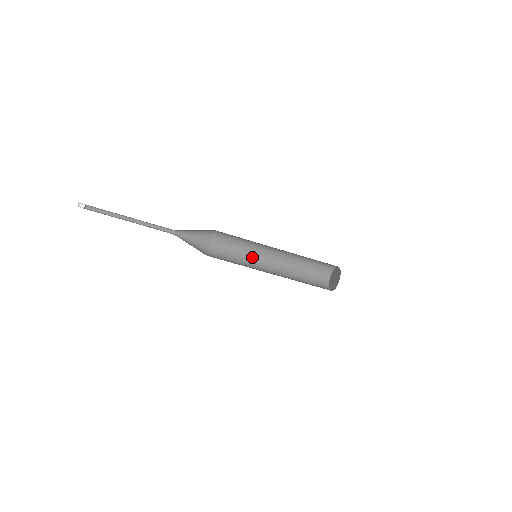
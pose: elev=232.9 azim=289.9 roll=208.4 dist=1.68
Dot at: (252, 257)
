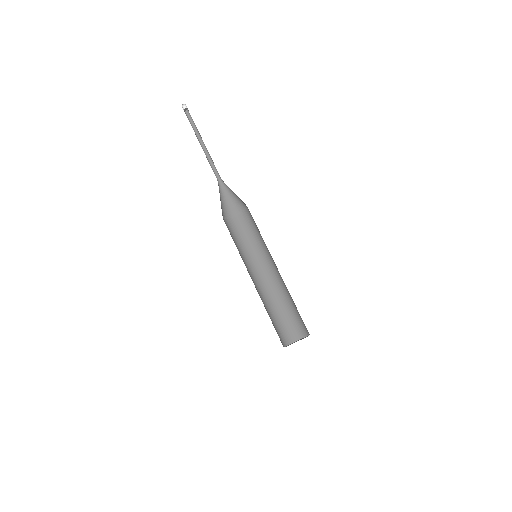
Dot at: (247, 261)
